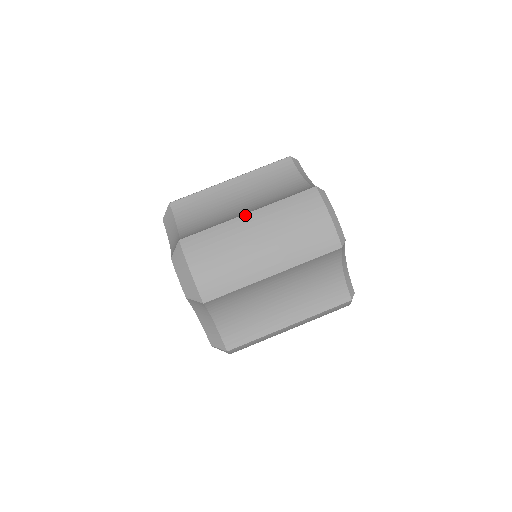
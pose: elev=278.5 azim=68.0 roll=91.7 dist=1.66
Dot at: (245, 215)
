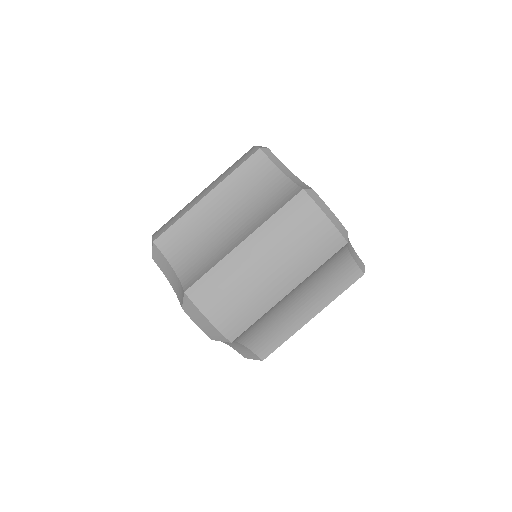
Dot at: (241, 244)
